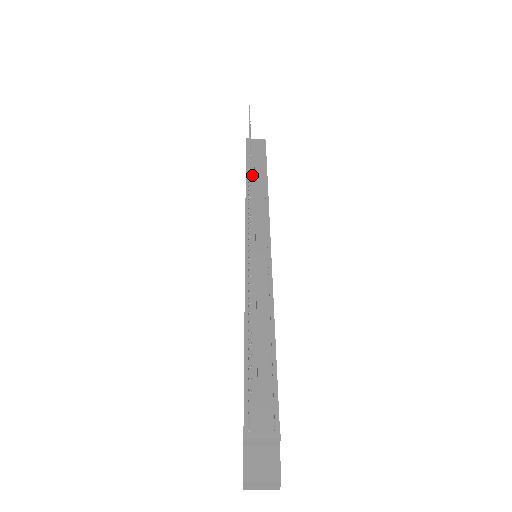
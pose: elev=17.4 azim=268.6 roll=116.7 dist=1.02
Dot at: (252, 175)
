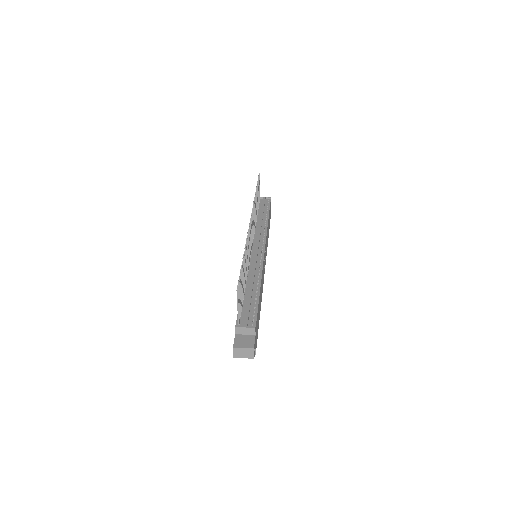
Dot at: (259, 215)
